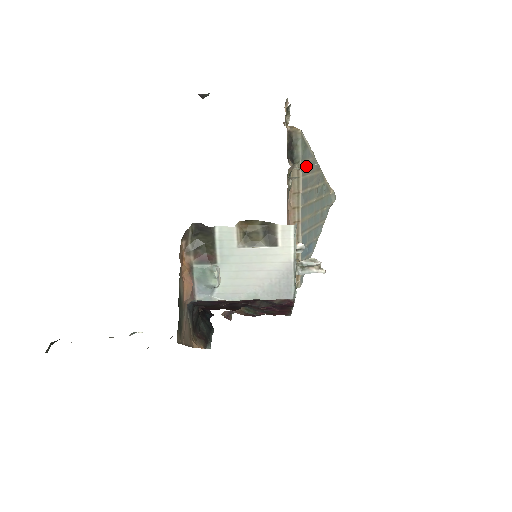
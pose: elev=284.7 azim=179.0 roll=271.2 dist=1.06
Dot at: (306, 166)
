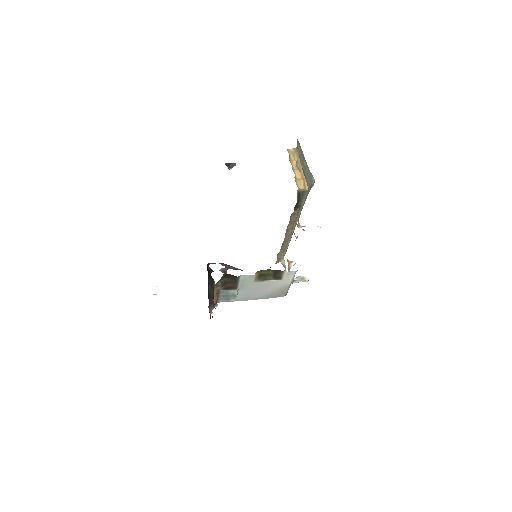
Dot at: occluded
